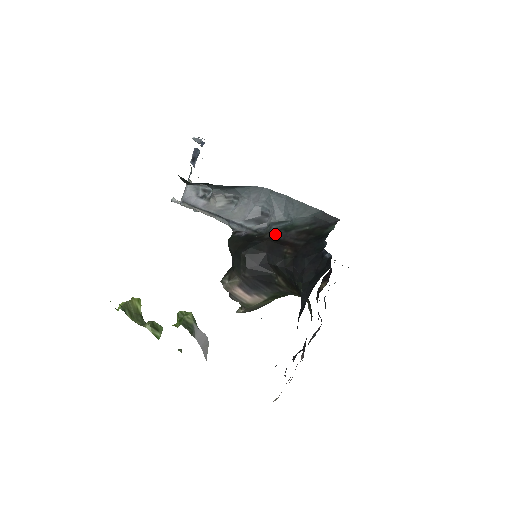
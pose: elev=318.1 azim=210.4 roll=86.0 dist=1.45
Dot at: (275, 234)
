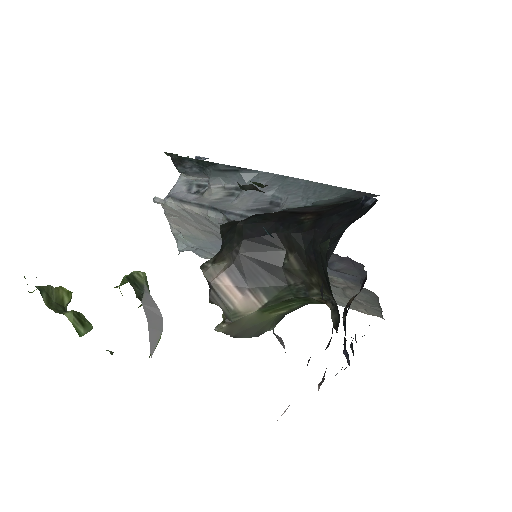
Dot at: (288, 209)
